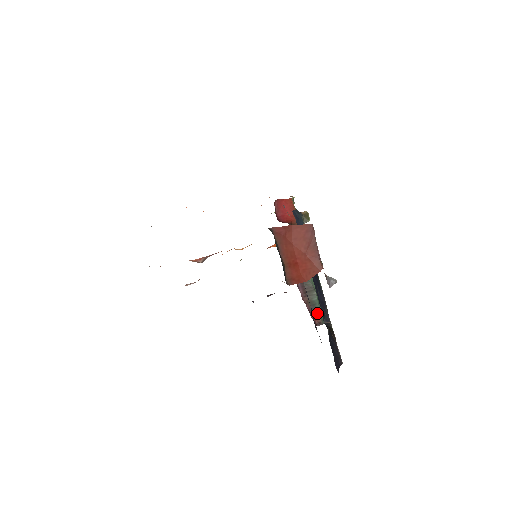
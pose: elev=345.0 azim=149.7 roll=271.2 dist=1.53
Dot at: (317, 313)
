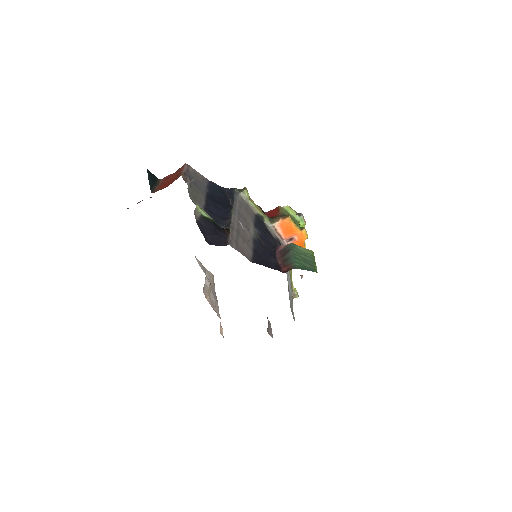
Dot at: (290, 264)
